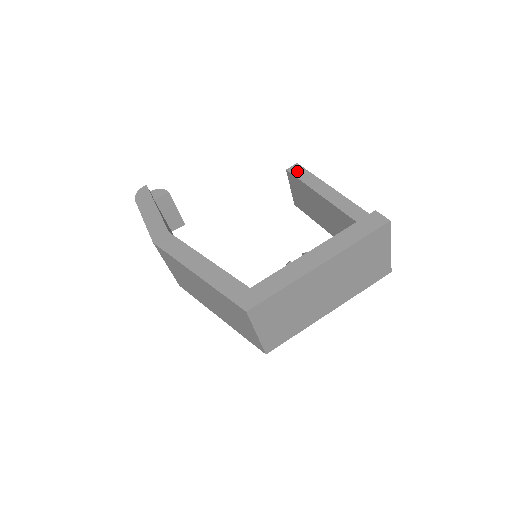
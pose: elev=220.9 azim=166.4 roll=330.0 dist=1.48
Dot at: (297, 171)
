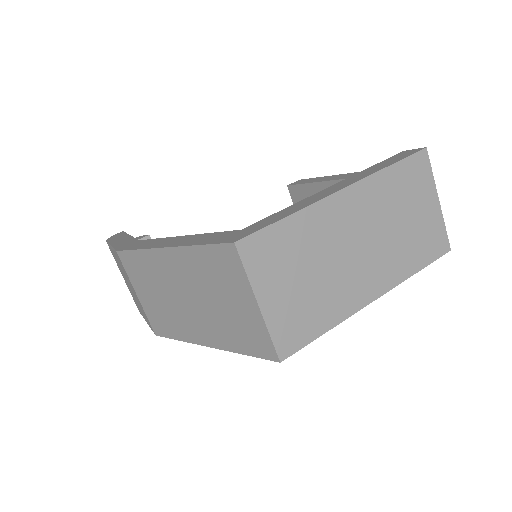
Dot at: (300, 182)
